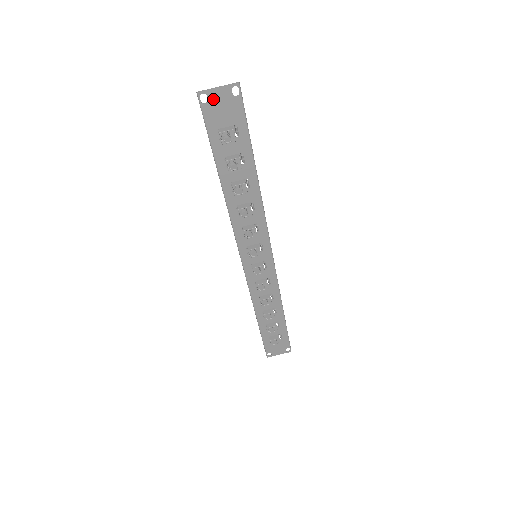
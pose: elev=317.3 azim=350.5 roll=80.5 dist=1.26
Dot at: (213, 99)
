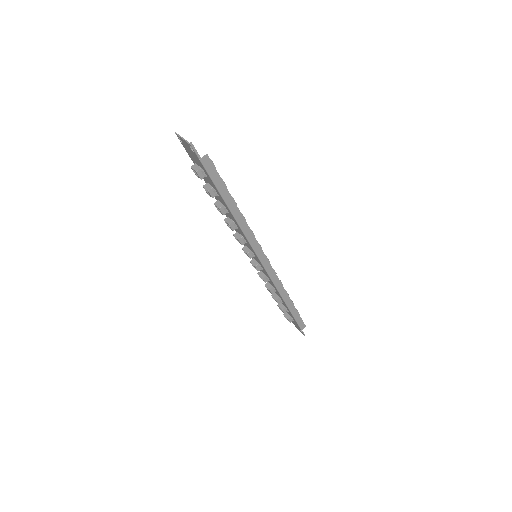
Dot at: (184, 143)
